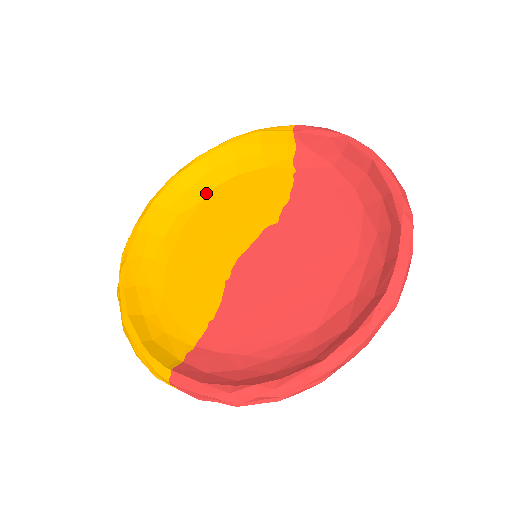
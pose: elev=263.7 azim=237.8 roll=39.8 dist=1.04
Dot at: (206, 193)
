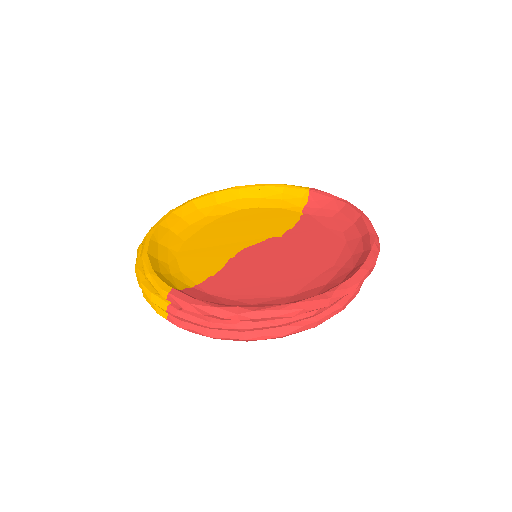
Dot at: (232, 211)
